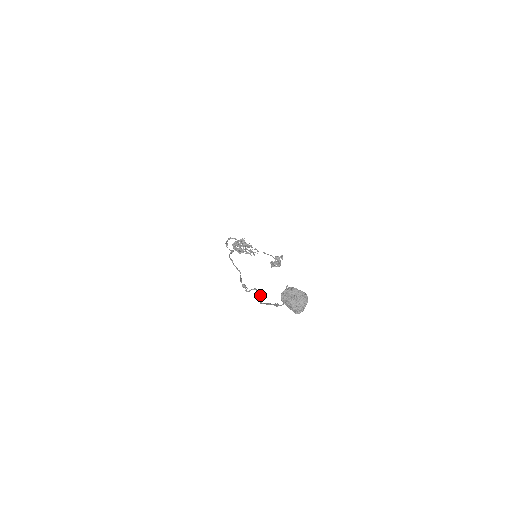
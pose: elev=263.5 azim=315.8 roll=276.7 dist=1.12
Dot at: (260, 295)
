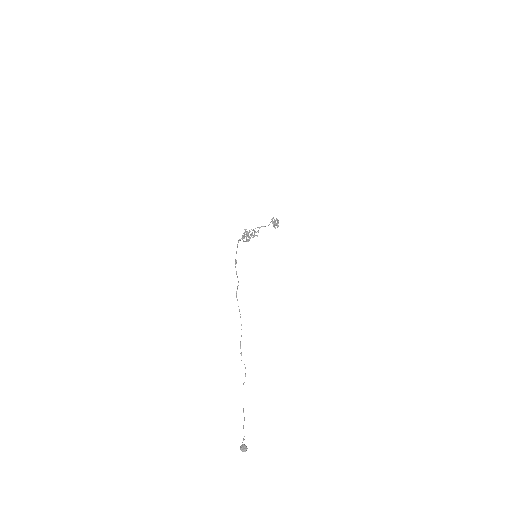
Dot at: occluded
